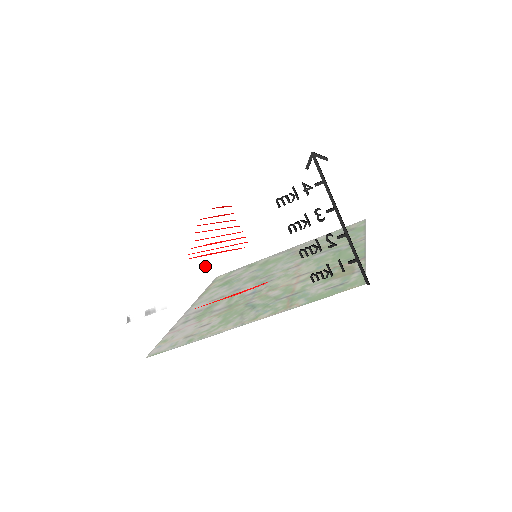
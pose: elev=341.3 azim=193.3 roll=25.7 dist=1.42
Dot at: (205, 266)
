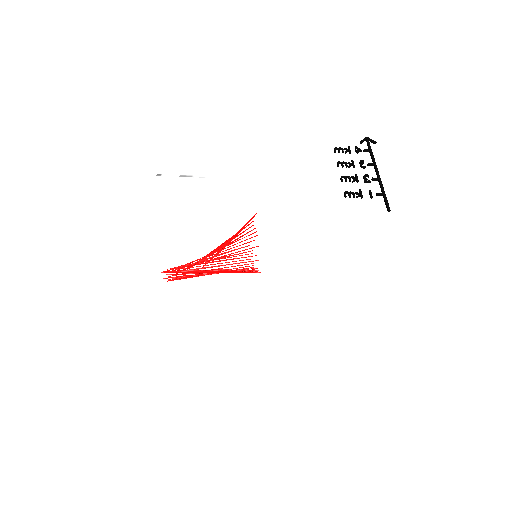
Dot at: occluded
